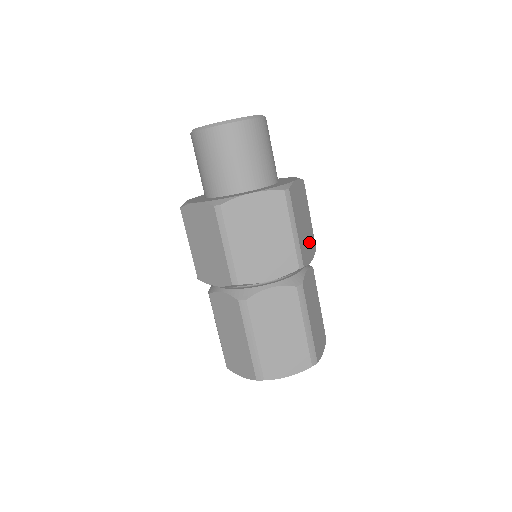
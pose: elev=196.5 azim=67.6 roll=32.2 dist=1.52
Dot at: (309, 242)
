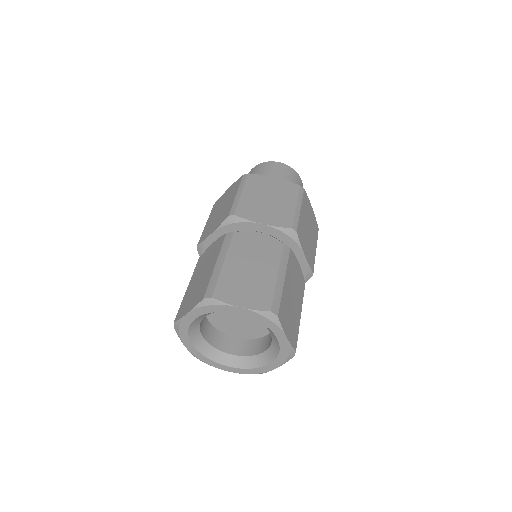
Dot at: (308, 249)
